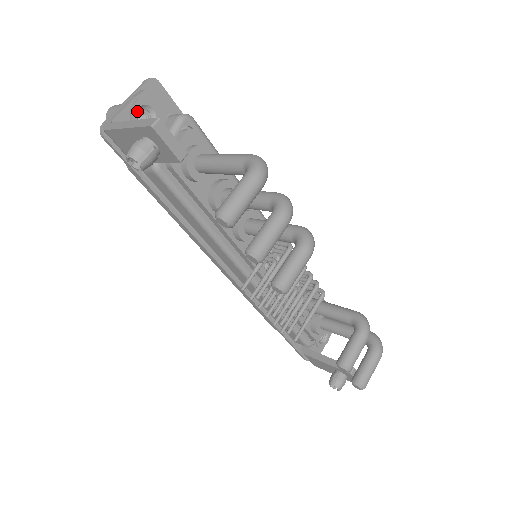
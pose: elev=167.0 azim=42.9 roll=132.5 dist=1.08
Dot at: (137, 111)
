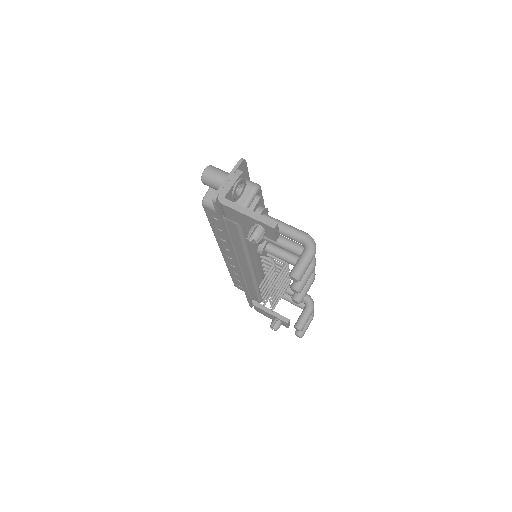
Dot at: occluded
